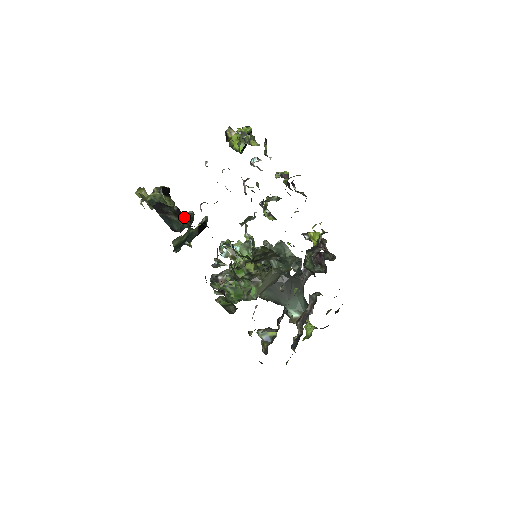
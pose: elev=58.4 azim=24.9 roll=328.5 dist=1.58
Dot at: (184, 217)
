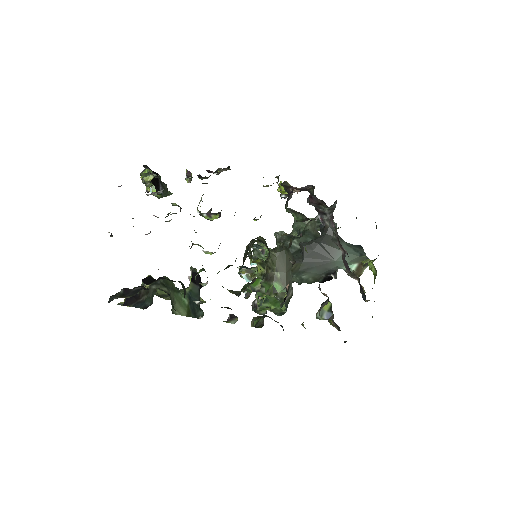
Dot at: (135, 291)
